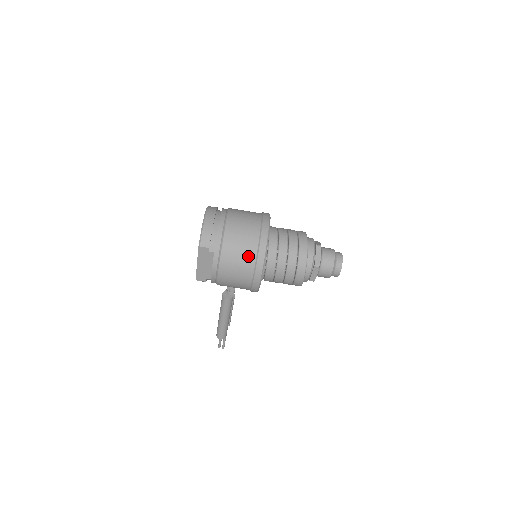
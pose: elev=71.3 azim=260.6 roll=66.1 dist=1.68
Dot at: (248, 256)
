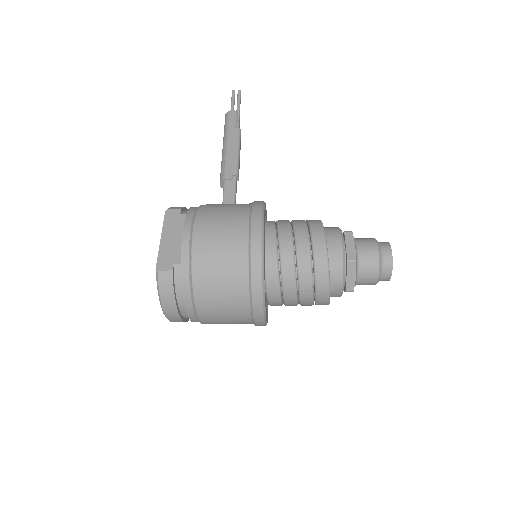
Dot at: occluded
